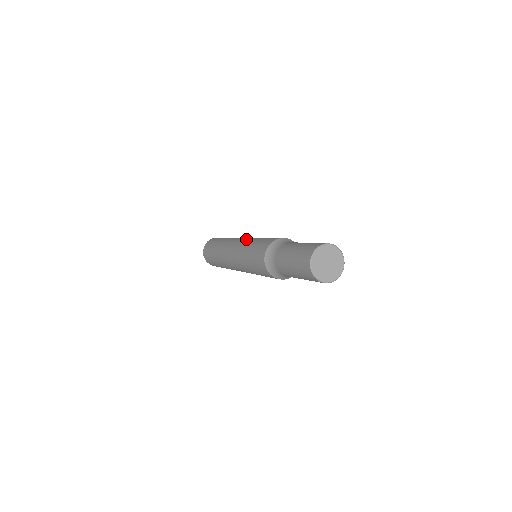
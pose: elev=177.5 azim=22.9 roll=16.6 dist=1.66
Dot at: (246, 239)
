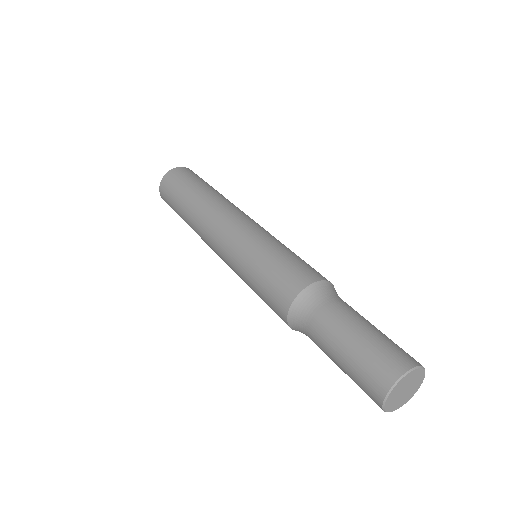
Dot at: (234, 241)
